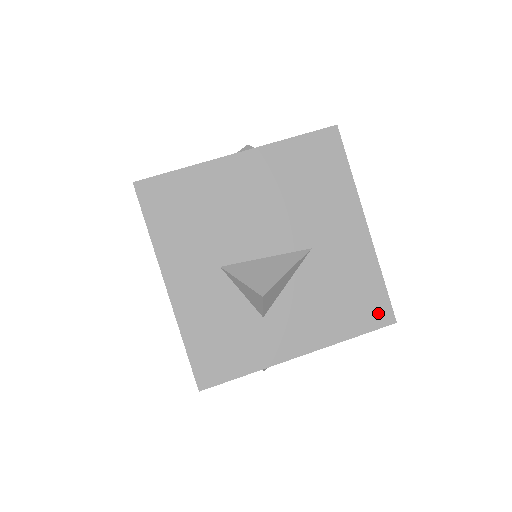
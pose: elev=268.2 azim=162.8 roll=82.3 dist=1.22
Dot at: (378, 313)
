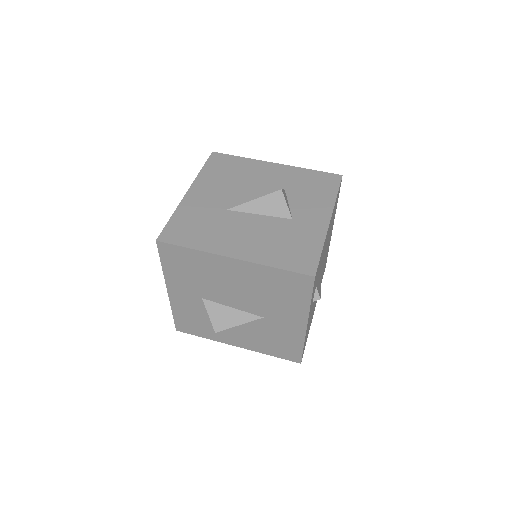
Dot at: (292, 356)
